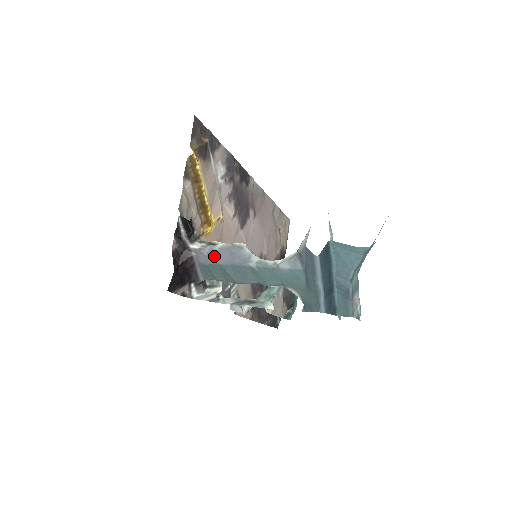
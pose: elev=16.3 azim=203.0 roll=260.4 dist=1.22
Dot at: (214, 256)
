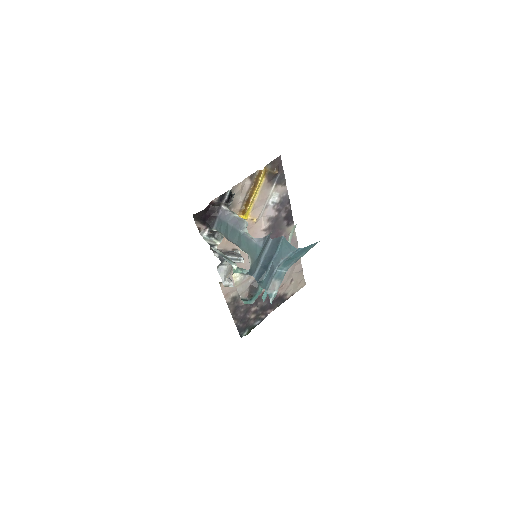
Dot at: (229, 218)
